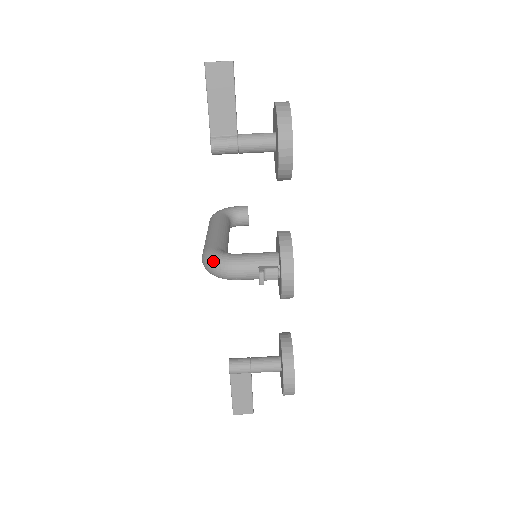
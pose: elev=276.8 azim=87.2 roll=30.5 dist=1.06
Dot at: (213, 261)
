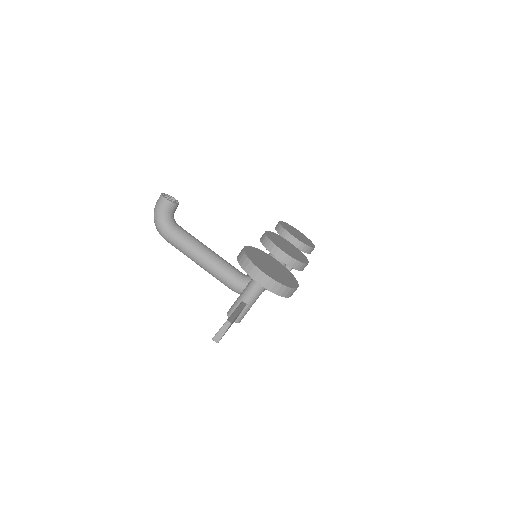
Dot at: occluded
